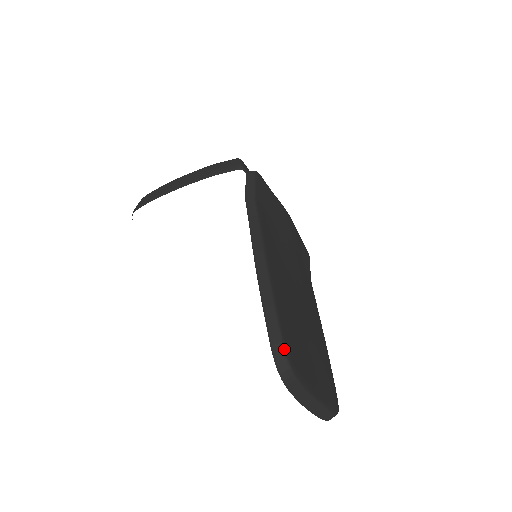
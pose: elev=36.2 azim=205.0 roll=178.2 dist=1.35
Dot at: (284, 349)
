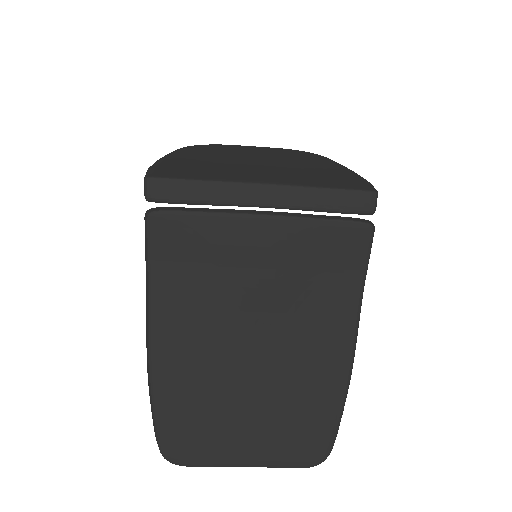
Dot at: occluded
